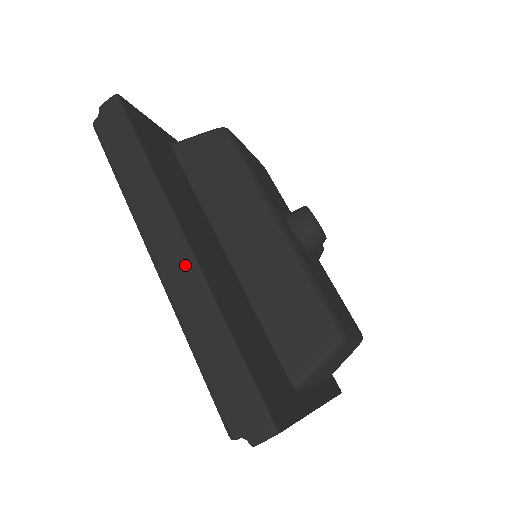
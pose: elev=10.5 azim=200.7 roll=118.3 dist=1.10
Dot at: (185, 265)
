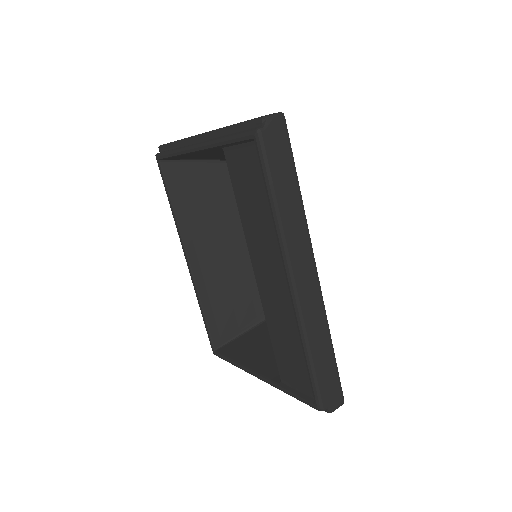
Dot at: (315, 293)
